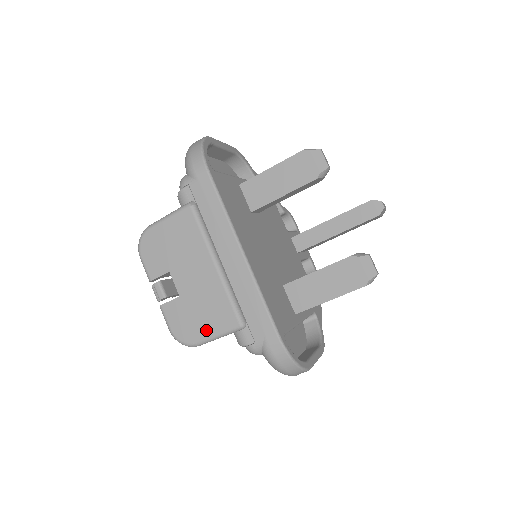
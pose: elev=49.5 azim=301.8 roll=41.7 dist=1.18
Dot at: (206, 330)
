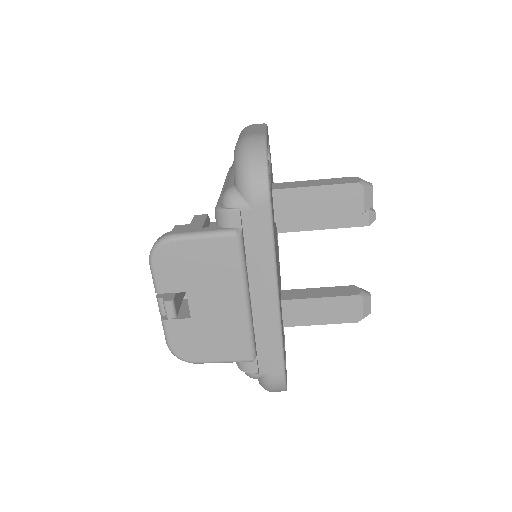
Dot at: (212, 355)
